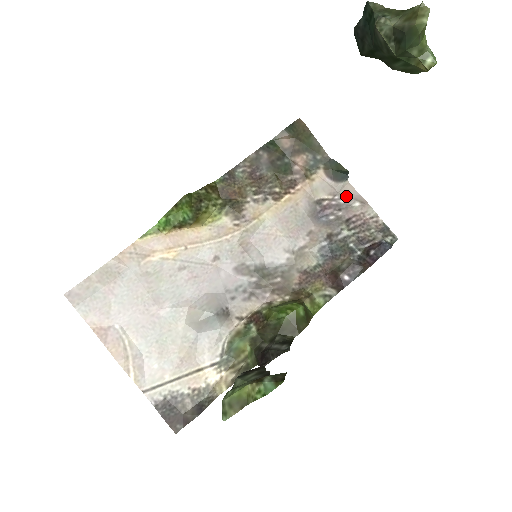
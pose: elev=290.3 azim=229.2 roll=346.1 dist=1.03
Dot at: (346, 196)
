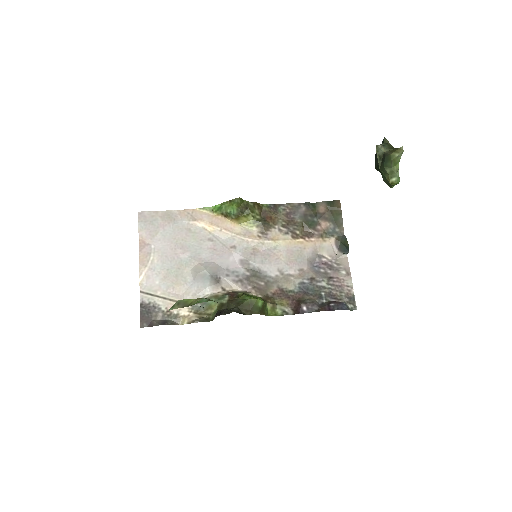
Dot at: (340, 263)
